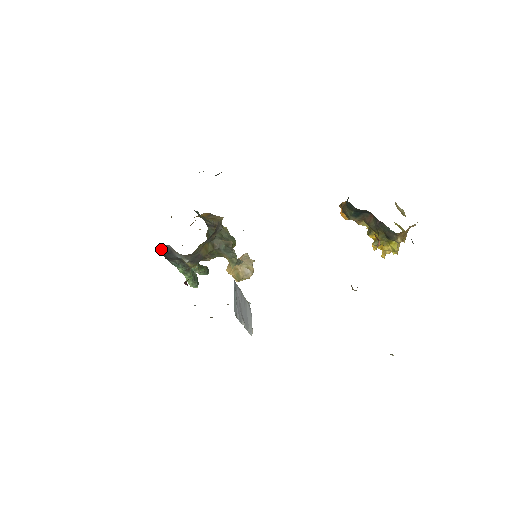
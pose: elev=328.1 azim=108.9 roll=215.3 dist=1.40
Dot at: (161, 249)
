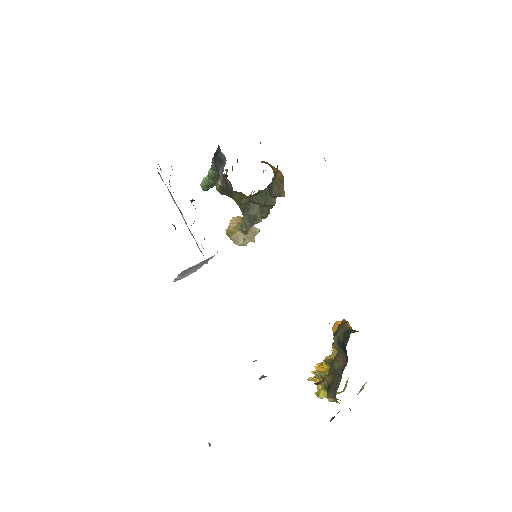
Dot at: (220, 151)
